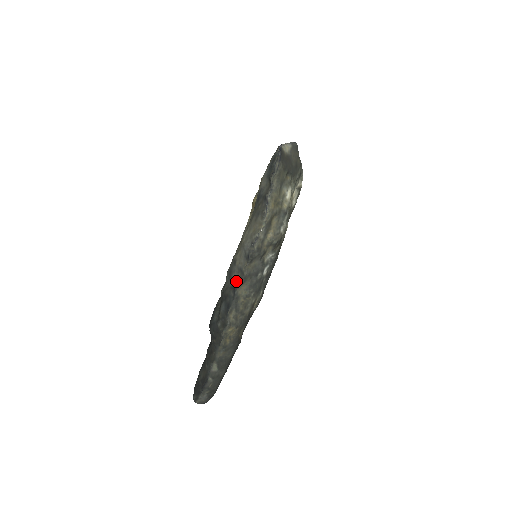
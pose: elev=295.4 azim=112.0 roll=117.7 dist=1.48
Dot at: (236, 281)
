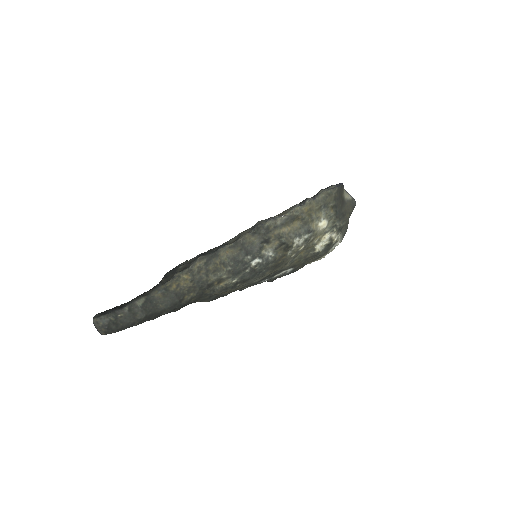
Dot at: (227, 243)
